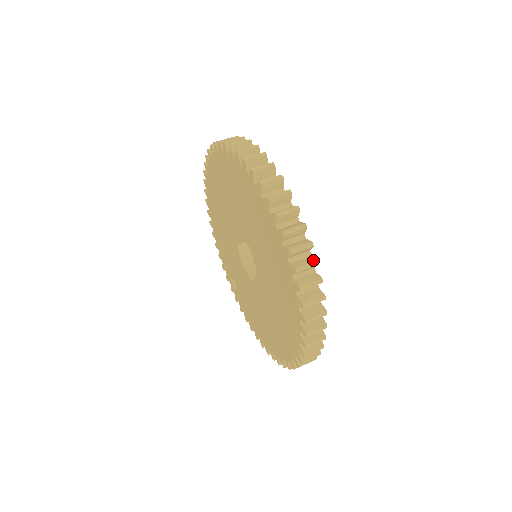
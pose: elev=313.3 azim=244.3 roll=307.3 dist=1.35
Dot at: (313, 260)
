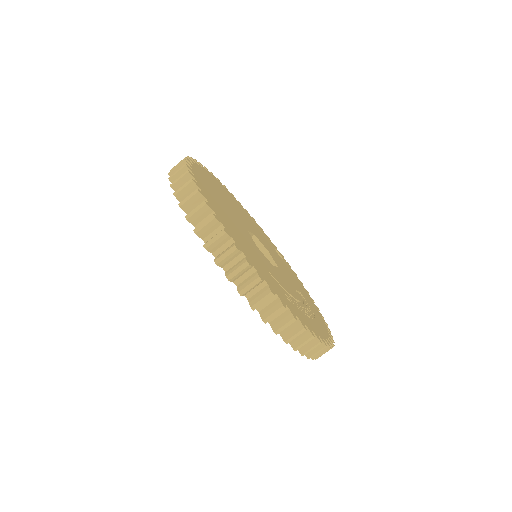
Dot at: (267, 292)
